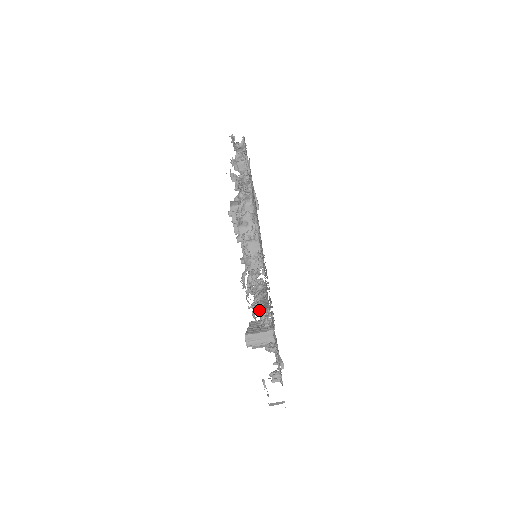
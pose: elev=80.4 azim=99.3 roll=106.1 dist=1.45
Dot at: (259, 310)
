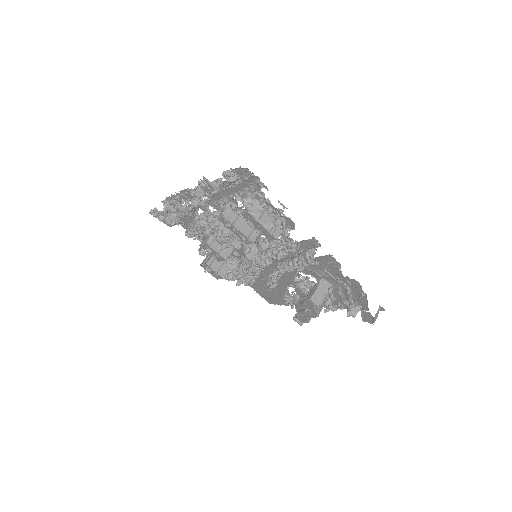
Dot at: (312, 252)
